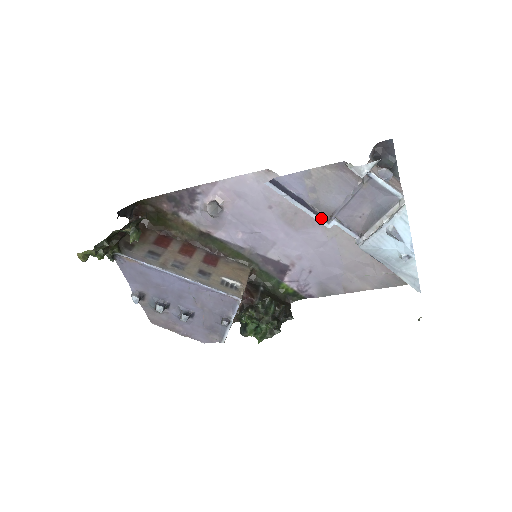
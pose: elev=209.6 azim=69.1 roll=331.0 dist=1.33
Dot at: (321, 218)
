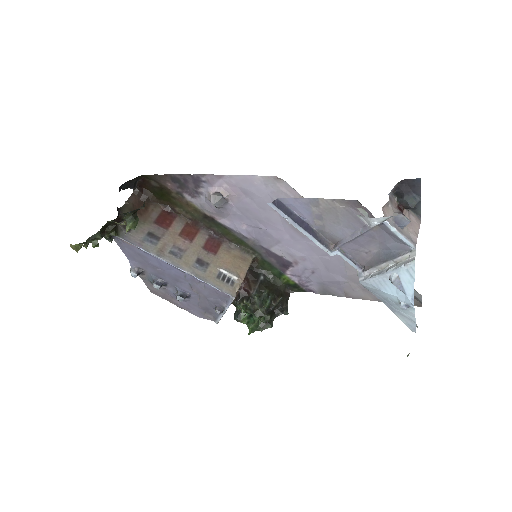
Dot at: (324, 245)
